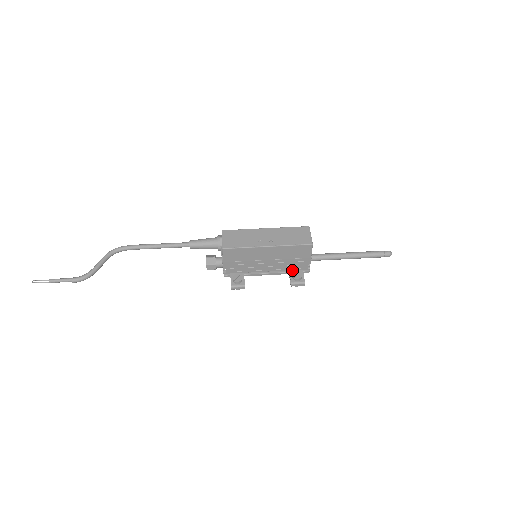
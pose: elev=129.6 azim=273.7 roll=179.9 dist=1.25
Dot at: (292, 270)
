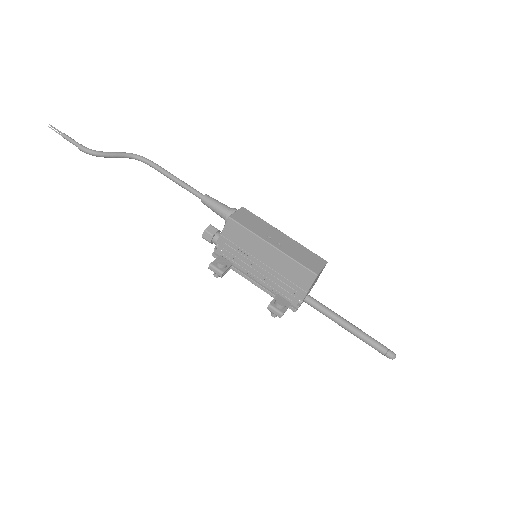
Dot at: (280, 296)
